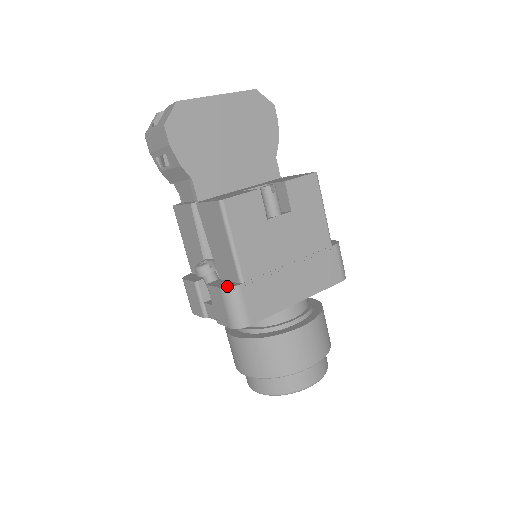
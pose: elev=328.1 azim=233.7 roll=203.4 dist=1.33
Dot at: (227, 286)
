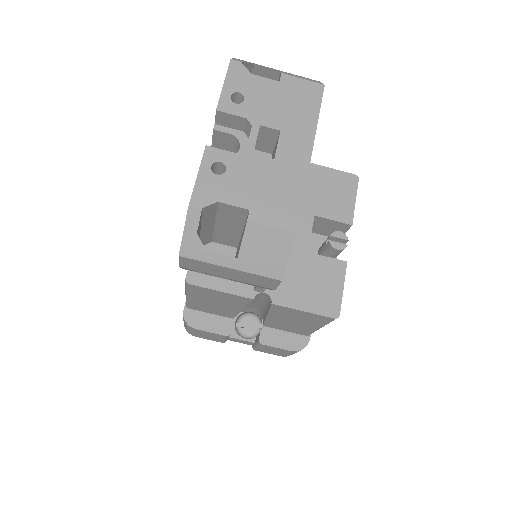
Dot at: (298, 346)
